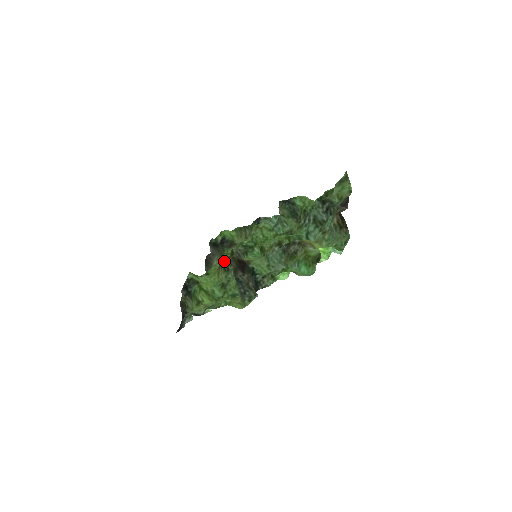
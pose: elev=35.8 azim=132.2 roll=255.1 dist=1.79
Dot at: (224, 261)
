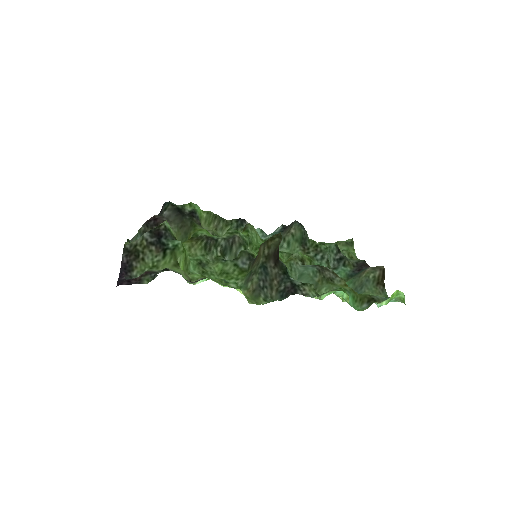
Dot at: (210, 237)
